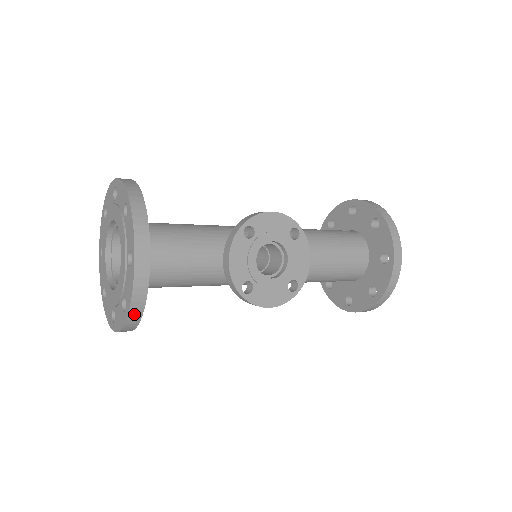
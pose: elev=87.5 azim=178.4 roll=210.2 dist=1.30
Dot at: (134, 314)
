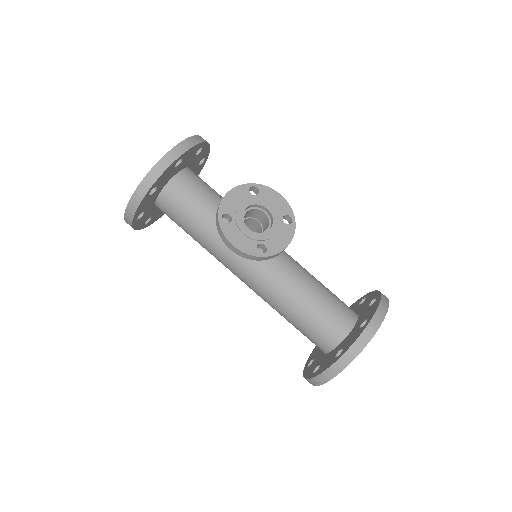
Dot at: (145, 185)
